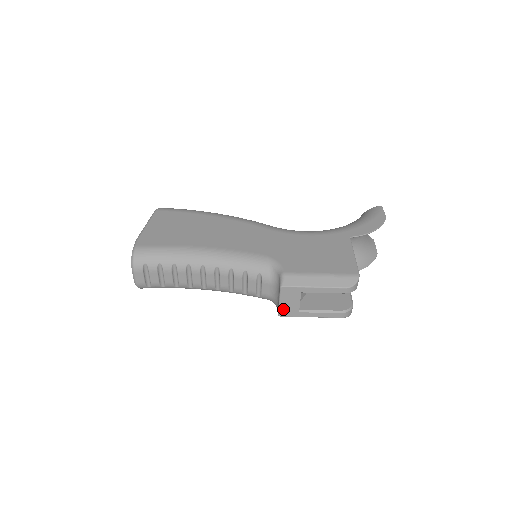
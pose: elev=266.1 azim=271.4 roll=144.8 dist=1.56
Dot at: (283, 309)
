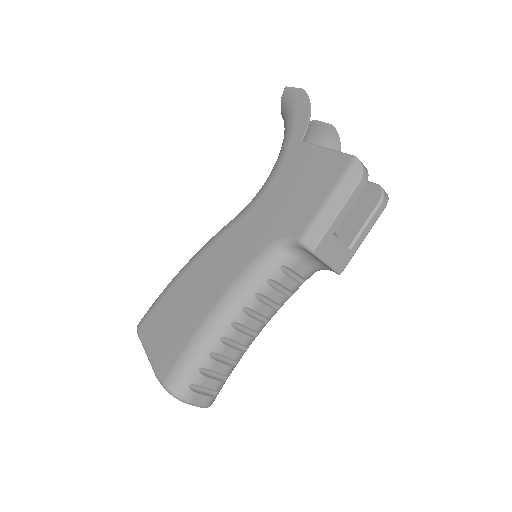
Dot at: (336, 265)
